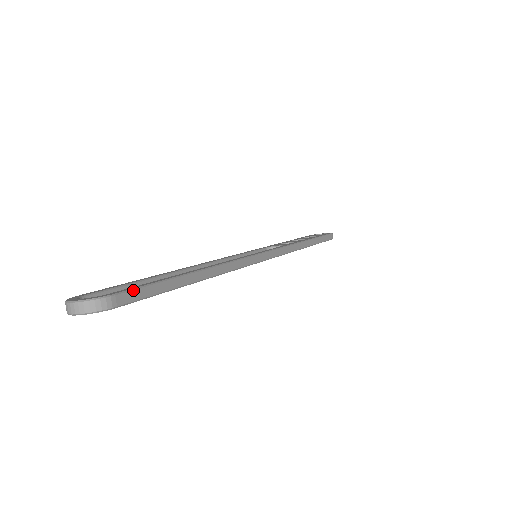
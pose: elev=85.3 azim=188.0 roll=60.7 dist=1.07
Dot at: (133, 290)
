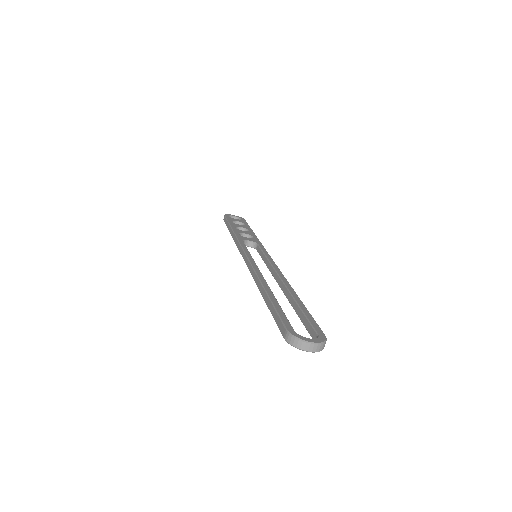
Dot at: (319, 327)
